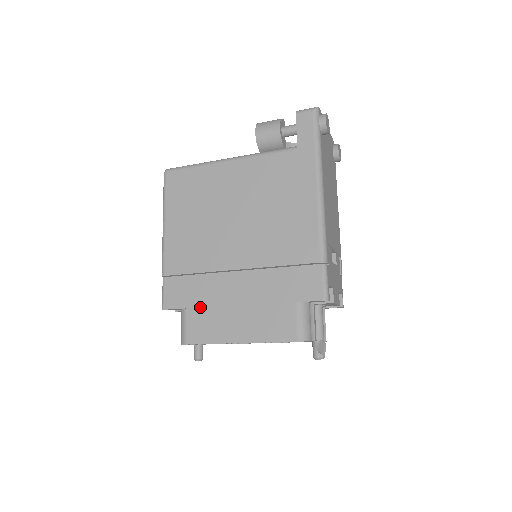
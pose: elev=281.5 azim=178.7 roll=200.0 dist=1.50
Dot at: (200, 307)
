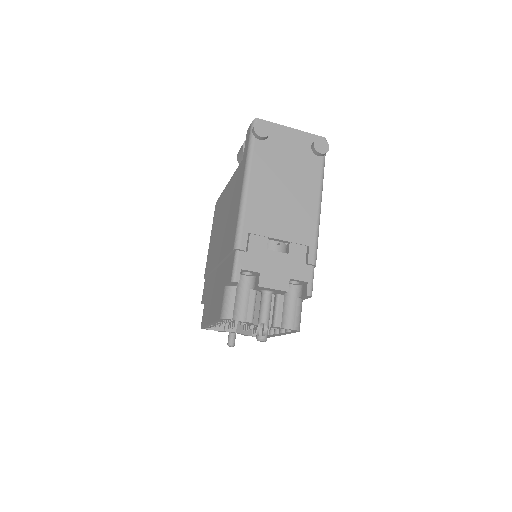
Dot at: (207, 299)
